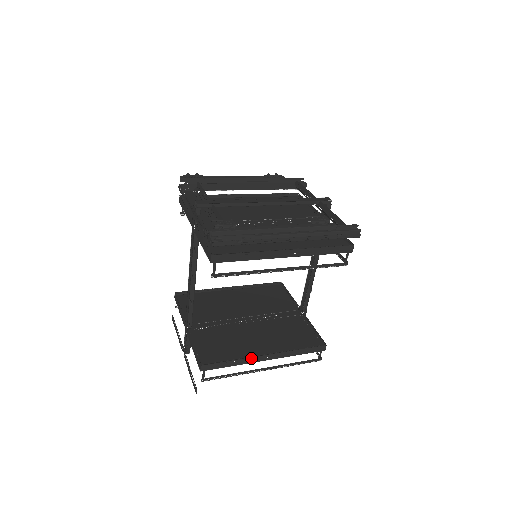
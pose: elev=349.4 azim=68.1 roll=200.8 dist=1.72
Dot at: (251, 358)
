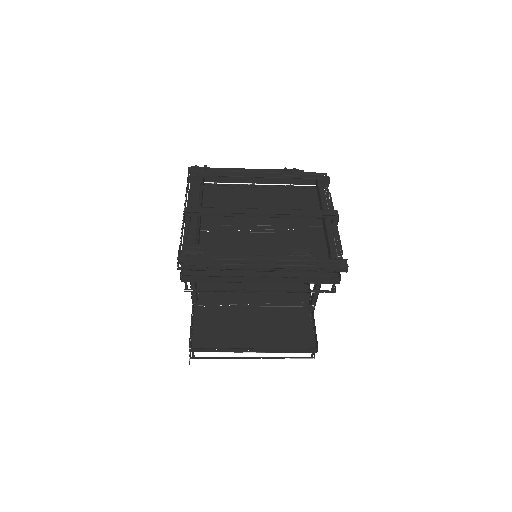
Dot at: (238, 349)
